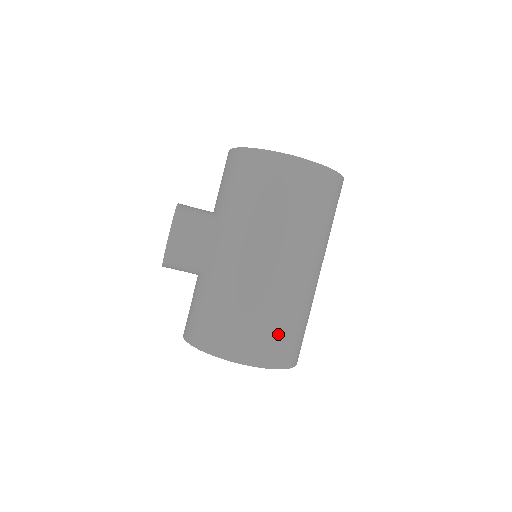
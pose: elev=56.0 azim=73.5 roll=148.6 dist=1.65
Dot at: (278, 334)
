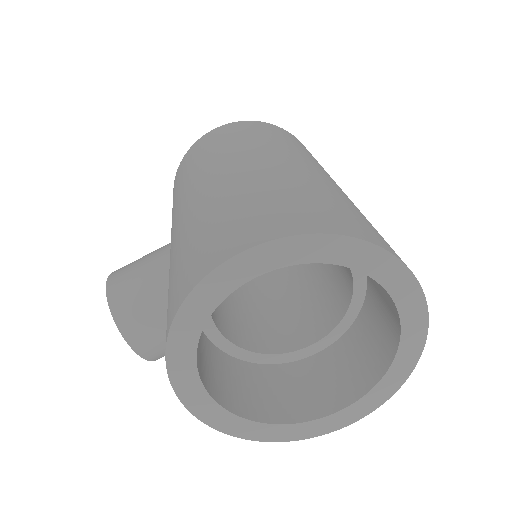
Dot at: (278, 203)
